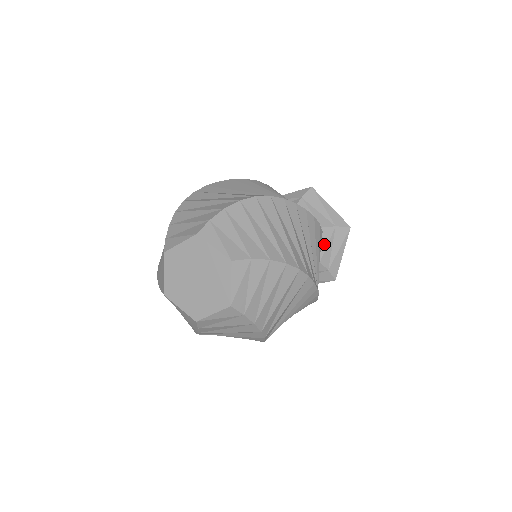
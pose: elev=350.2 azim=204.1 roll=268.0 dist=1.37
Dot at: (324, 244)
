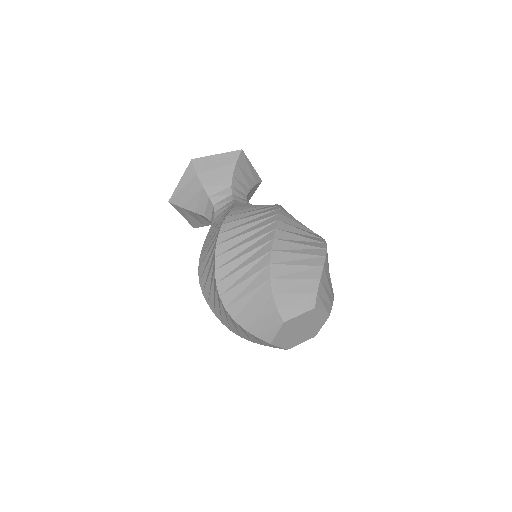
Dot at: (247, 200)
